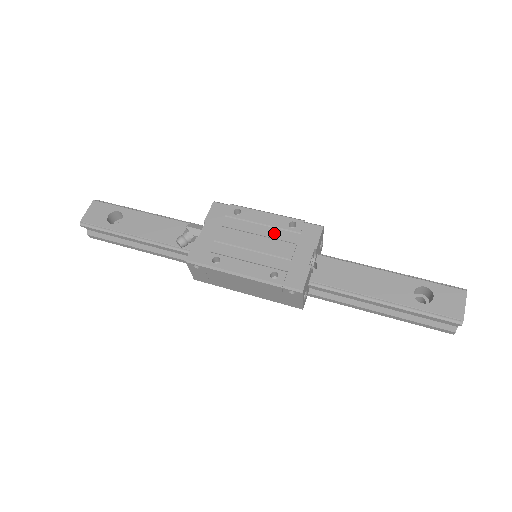
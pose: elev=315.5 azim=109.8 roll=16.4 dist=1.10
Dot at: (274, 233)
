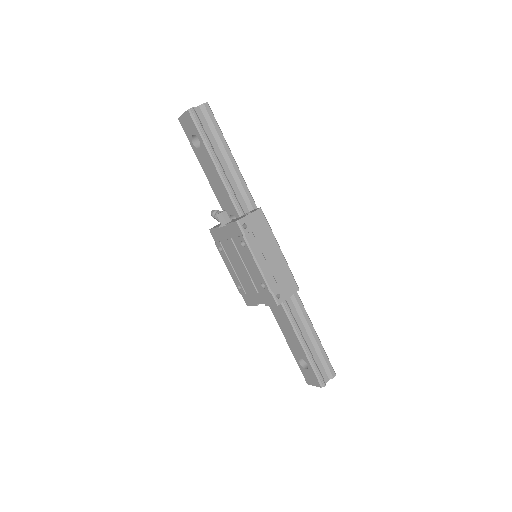
Dot at: (253, 276)
